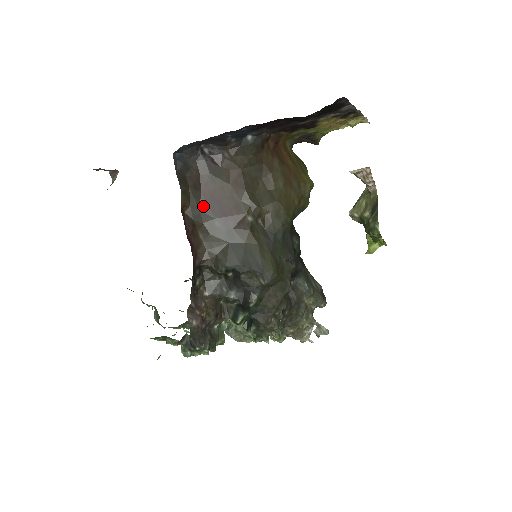
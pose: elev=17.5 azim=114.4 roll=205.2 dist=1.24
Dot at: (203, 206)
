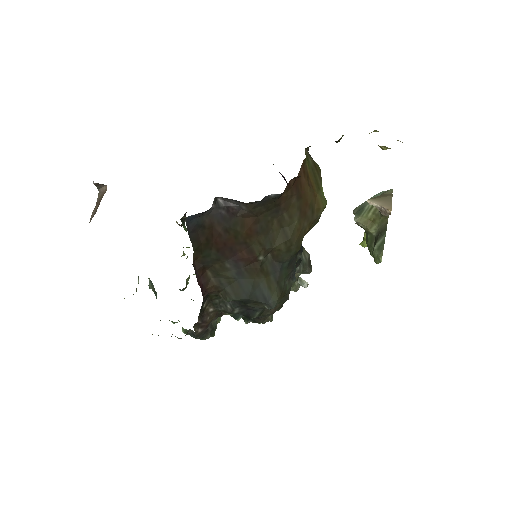
Dot at: (214, 253)
